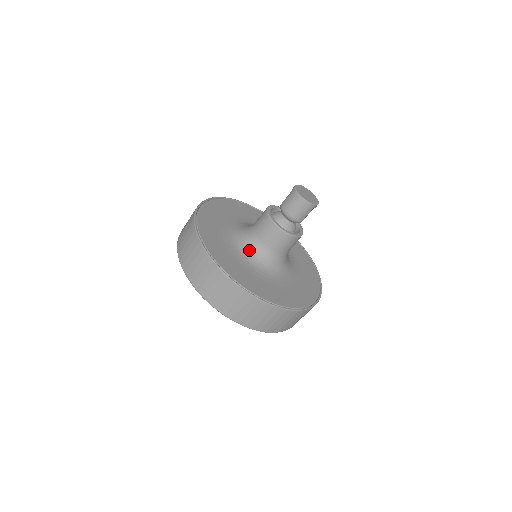
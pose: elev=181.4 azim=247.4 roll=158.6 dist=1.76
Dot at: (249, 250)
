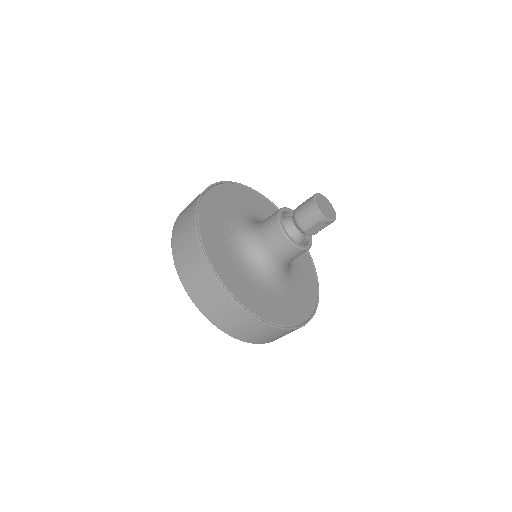
Dot at: (244, 233)
